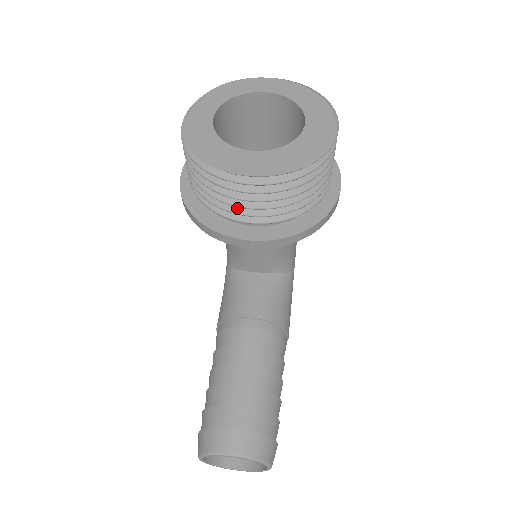
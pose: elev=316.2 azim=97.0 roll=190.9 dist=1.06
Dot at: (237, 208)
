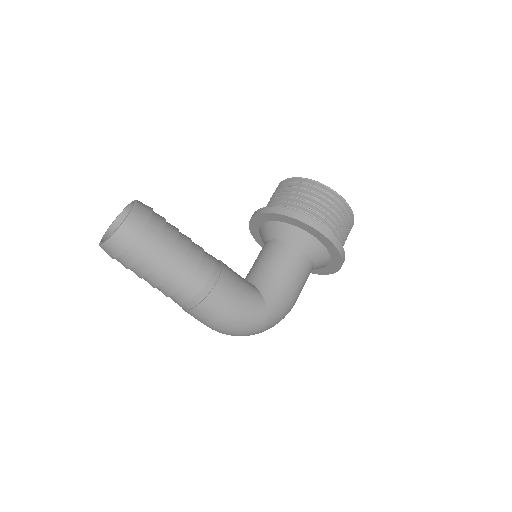
Dot at: occluded
